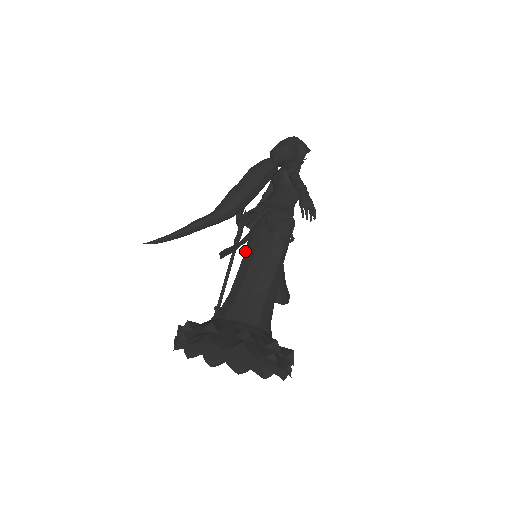
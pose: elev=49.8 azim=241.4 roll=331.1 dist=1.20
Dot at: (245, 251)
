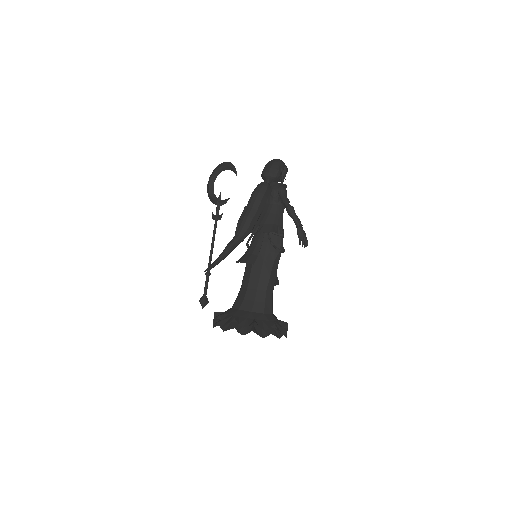
Dot at: occluded
